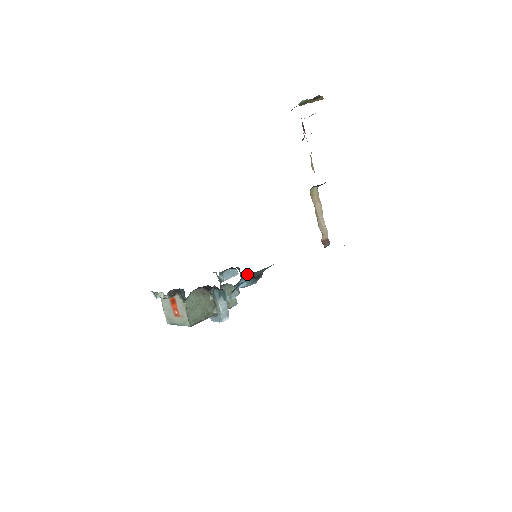
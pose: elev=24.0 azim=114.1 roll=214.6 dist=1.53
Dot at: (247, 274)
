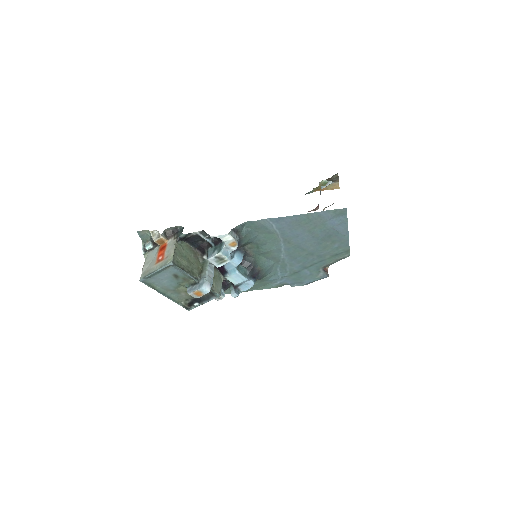
Dot at: (246, 252)
